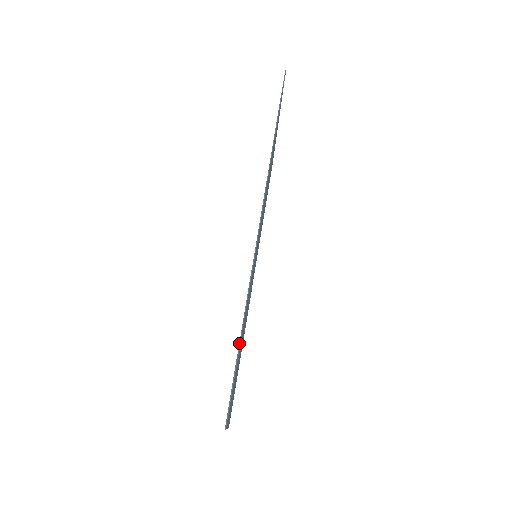
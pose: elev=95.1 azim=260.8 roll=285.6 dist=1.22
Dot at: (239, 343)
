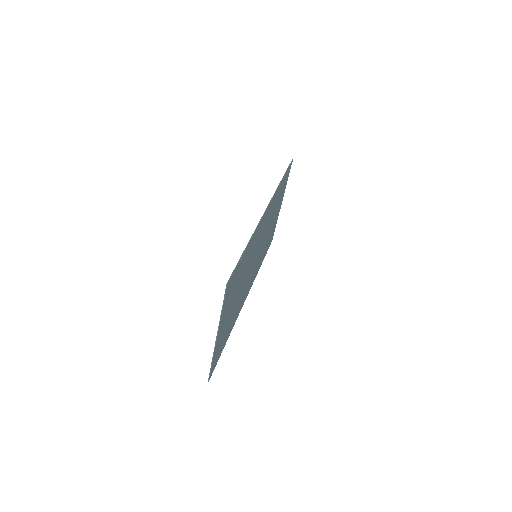
Dot at: (244, 250)
